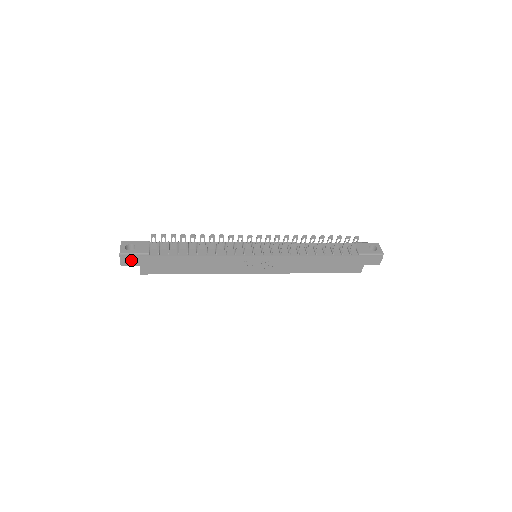
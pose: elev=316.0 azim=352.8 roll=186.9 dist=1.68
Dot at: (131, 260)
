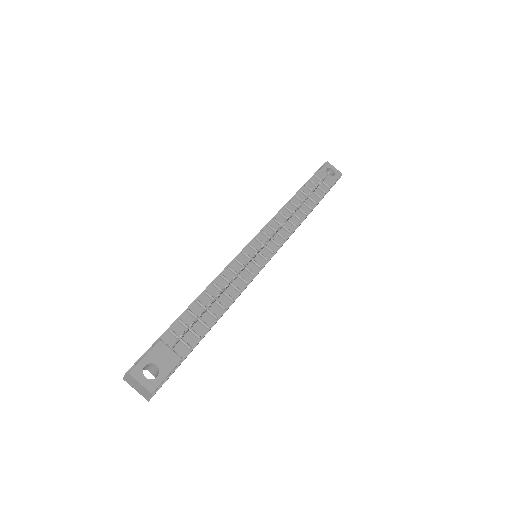
Dot at: occluded
